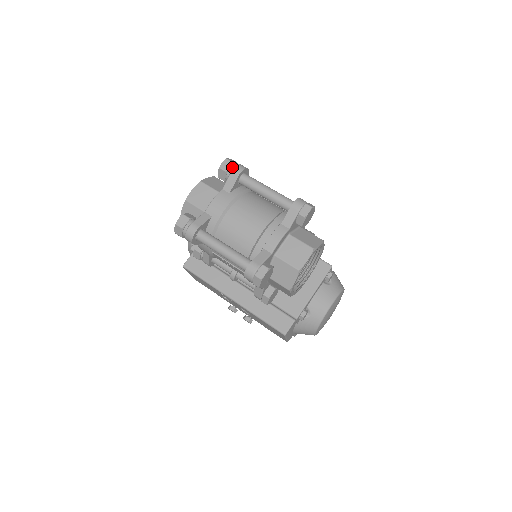
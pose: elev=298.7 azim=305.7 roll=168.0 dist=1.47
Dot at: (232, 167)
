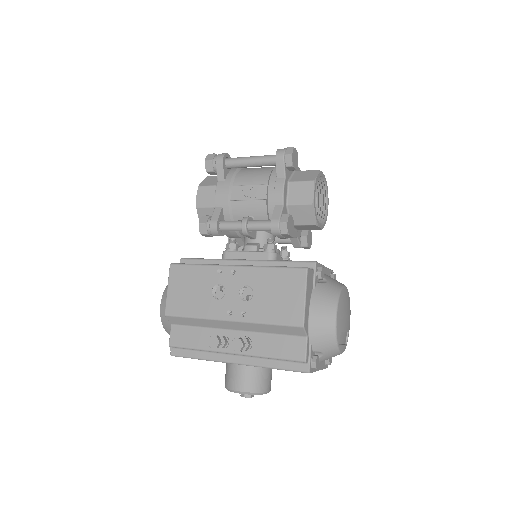
Dot at: occluded
